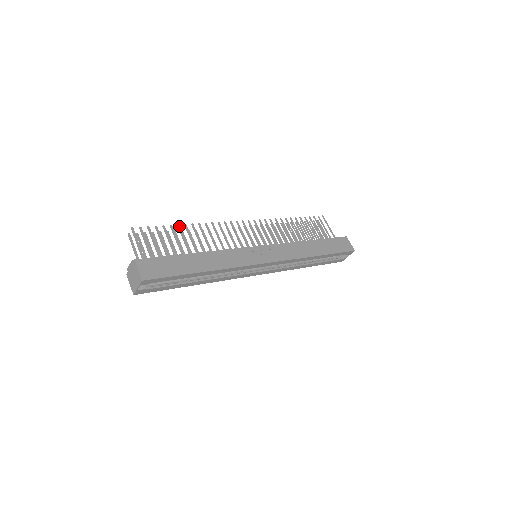
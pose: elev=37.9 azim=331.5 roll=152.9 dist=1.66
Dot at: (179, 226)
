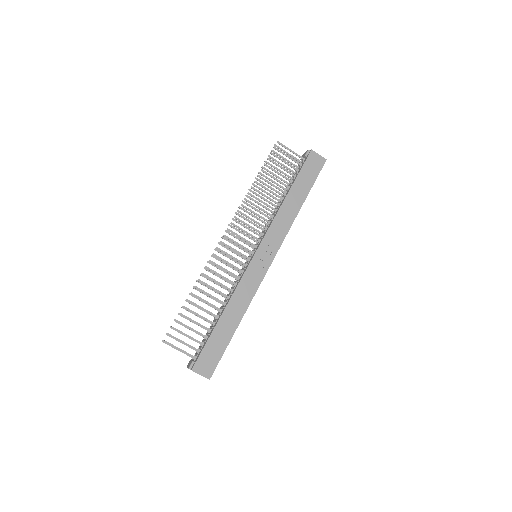
Dot at: (188, 301)
